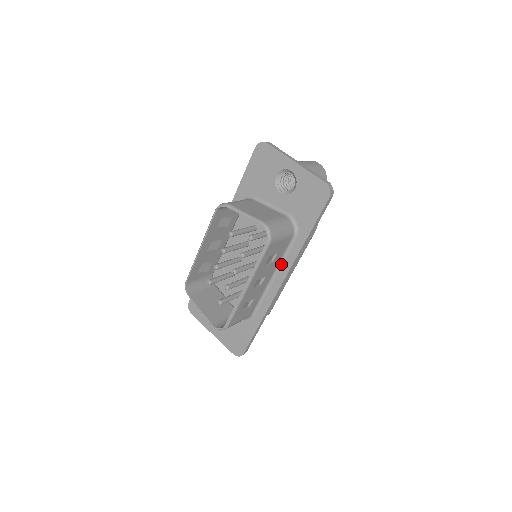
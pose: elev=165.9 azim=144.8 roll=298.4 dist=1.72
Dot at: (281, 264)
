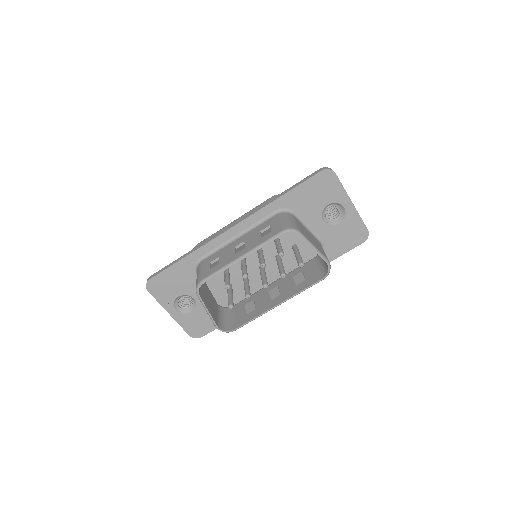
Dot at: occluded
